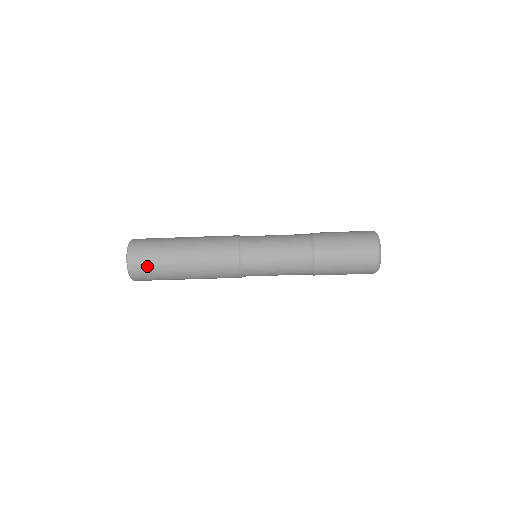
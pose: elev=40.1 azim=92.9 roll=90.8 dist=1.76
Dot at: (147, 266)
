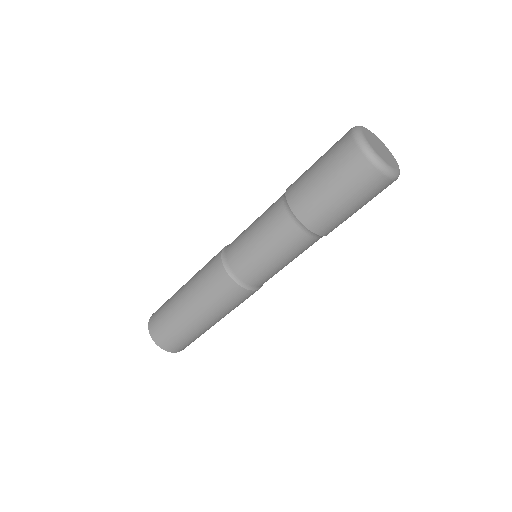
Dot at: (160, 320)
